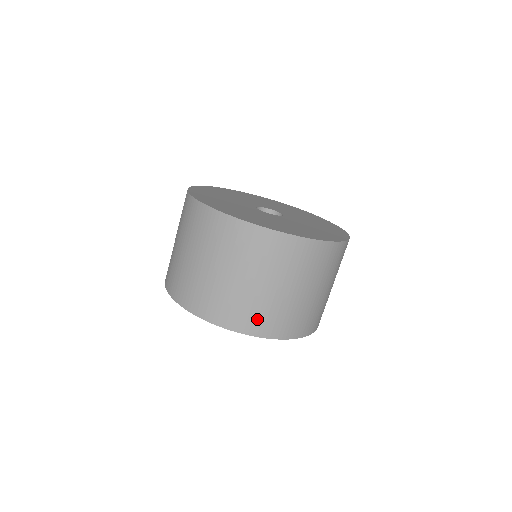
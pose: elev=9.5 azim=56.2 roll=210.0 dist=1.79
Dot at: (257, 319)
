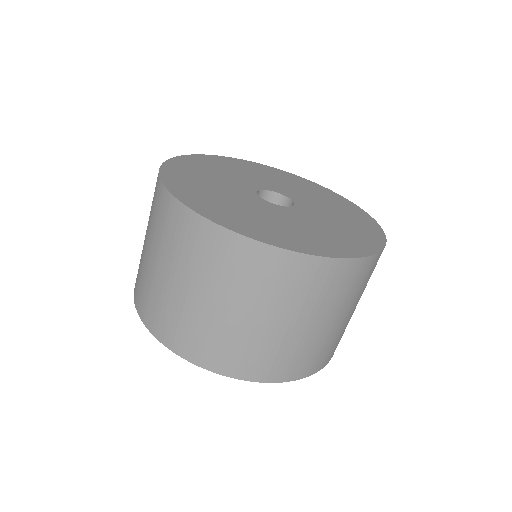
Dot at: (272, 363)
